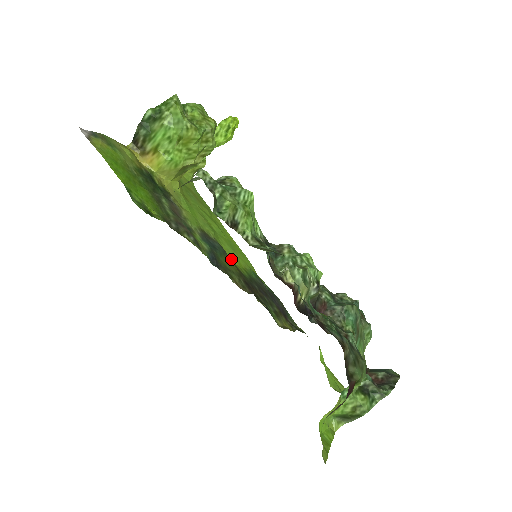
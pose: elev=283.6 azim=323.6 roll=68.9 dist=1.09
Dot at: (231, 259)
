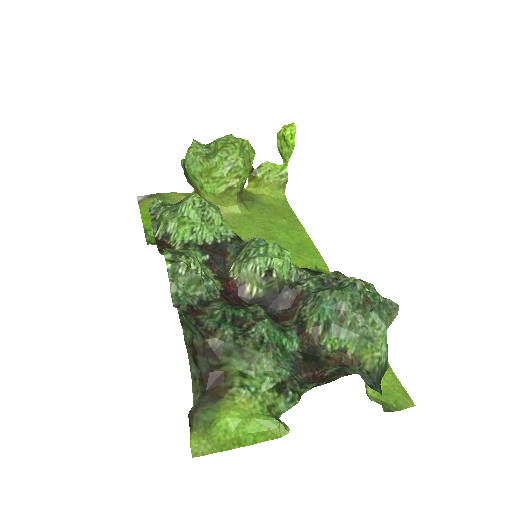
Dot at: occluded
